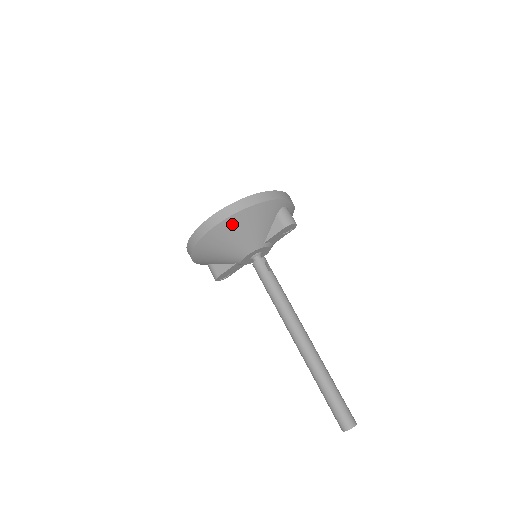
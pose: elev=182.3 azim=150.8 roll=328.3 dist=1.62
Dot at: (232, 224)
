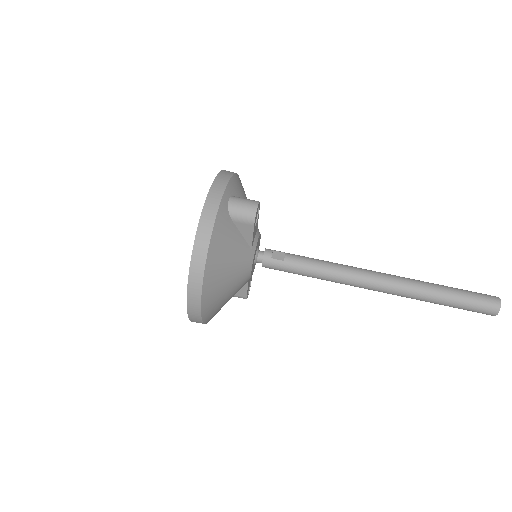
Dot at: (211, 288)
